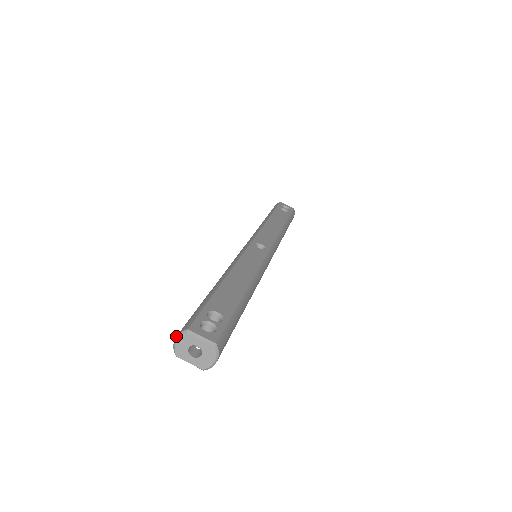
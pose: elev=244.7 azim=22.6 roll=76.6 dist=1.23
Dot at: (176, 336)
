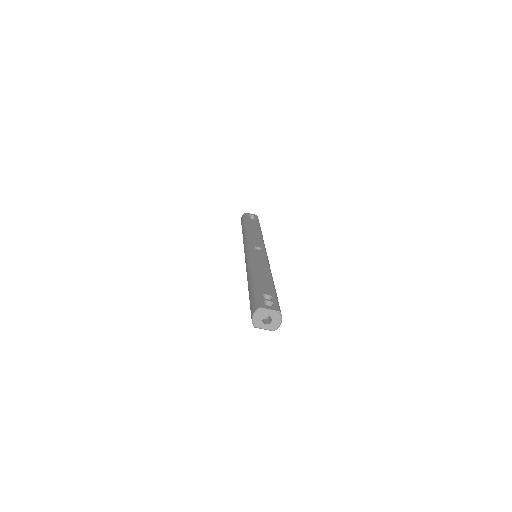
Dot at: (253, 314)
